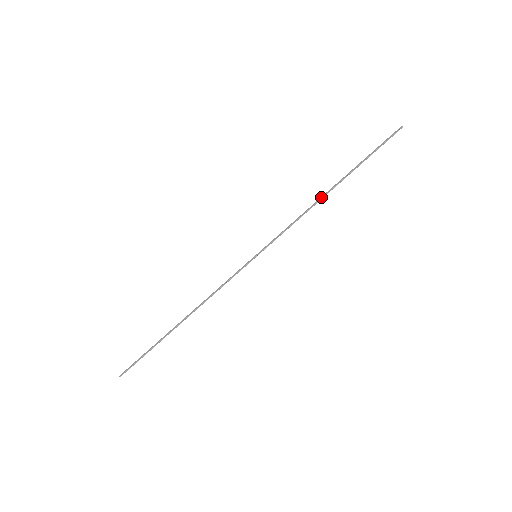
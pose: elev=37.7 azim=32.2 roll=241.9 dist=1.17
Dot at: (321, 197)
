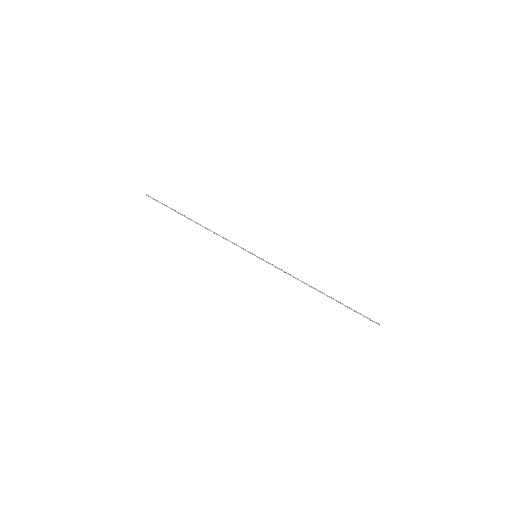
Dot at: (311, 286)
